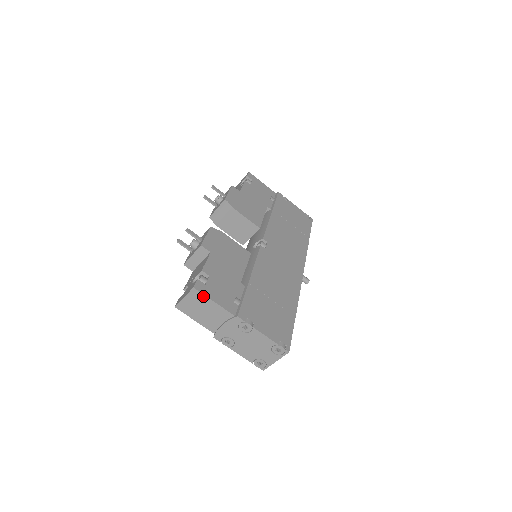
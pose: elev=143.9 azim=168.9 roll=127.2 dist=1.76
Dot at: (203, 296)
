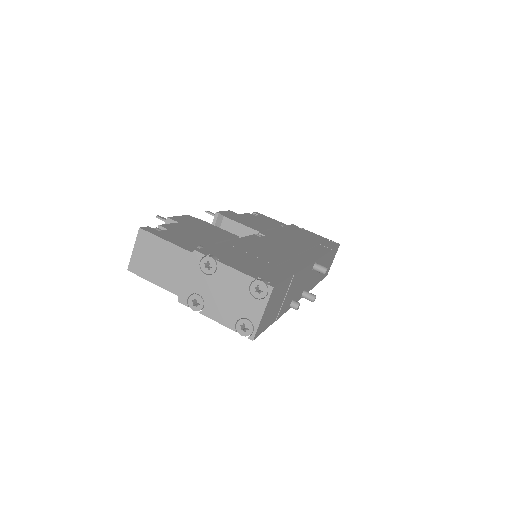
Dot at: (152, 237)
